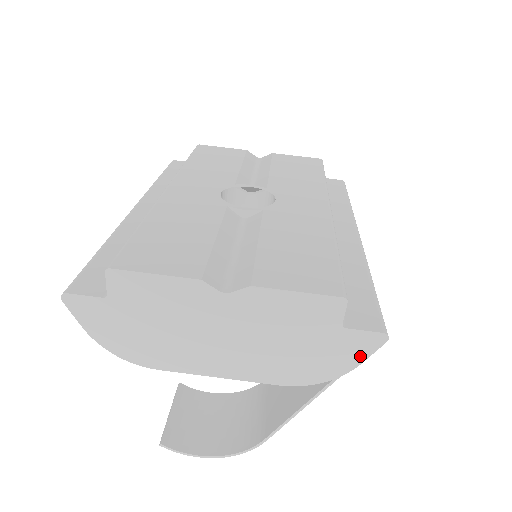
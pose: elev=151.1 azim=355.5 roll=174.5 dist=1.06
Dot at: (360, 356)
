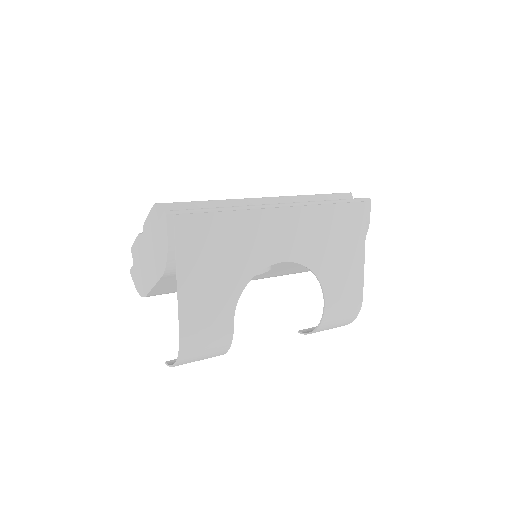
Dot at: (166, 233)
